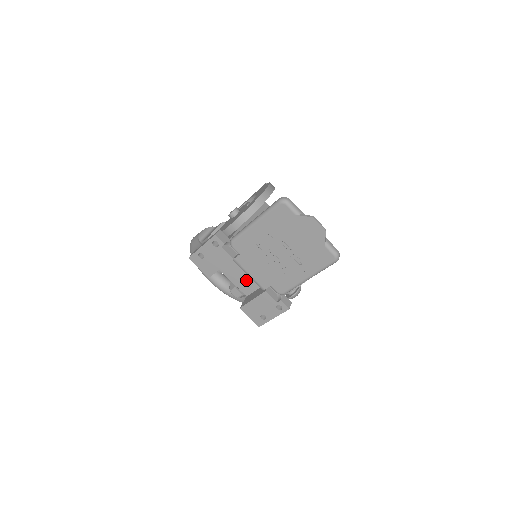
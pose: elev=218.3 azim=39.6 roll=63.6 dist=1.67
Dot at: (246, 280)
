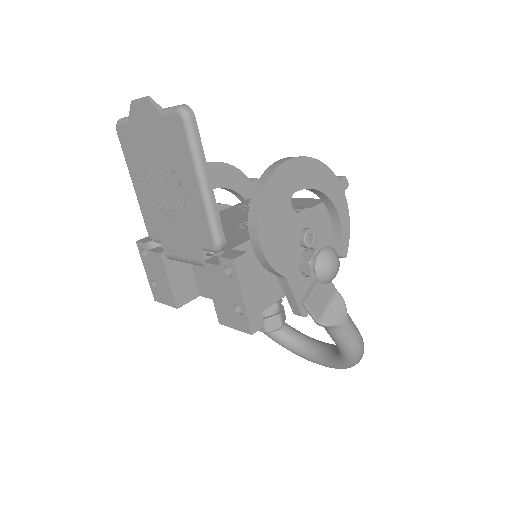
Dot at: occluded
